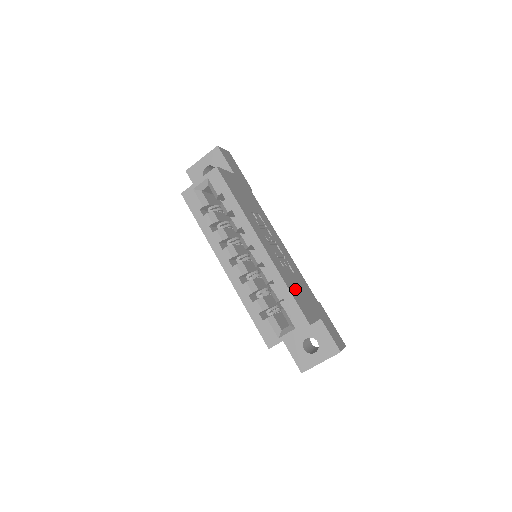
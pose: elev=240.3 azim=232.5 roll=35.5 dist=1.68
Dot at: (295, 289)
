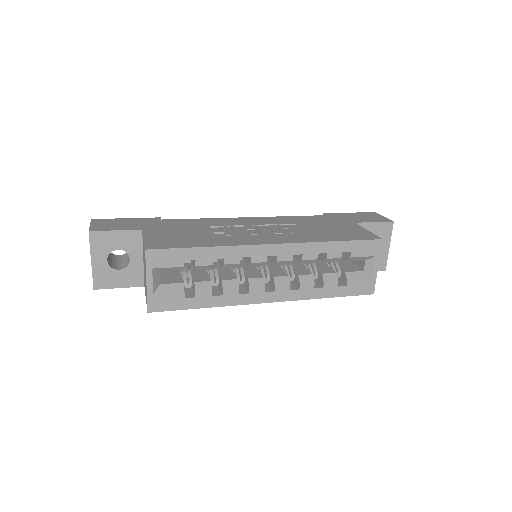
Dot at: (329, 234)
